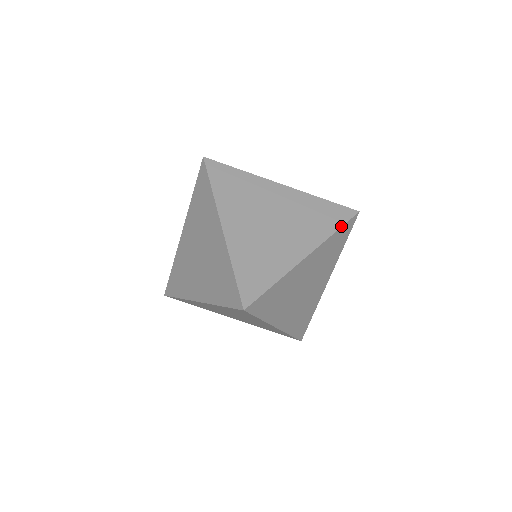
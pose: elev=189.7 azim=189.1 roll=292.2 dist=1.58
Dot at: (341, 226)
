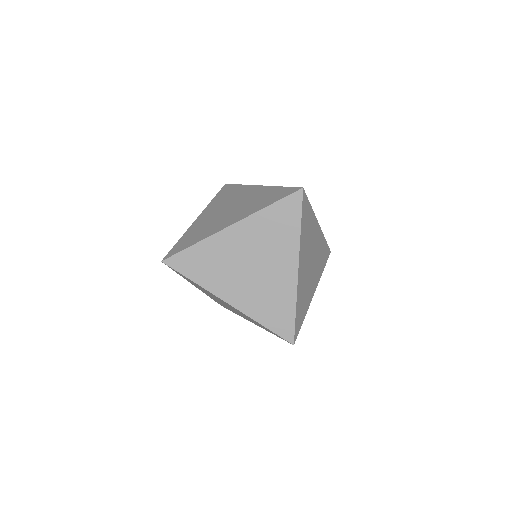
Dot at: (325, 265)
